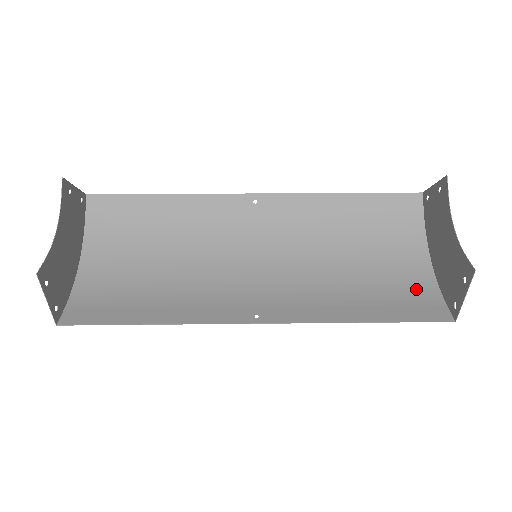
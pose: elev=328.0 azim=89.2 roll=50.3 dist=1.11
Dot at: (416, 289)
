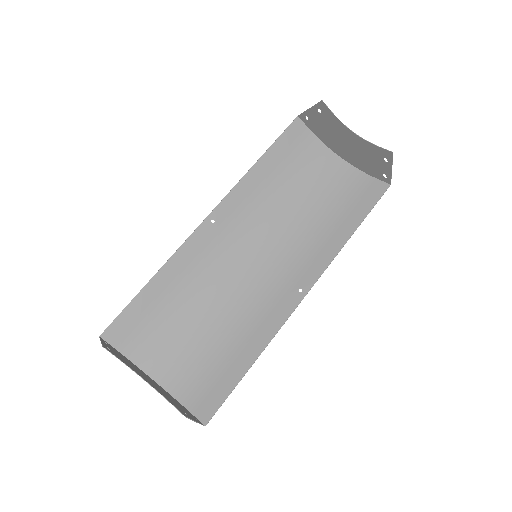
Dot at: (352, 184)
